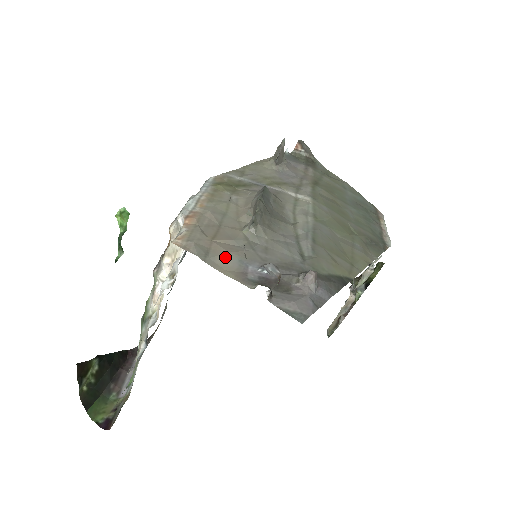
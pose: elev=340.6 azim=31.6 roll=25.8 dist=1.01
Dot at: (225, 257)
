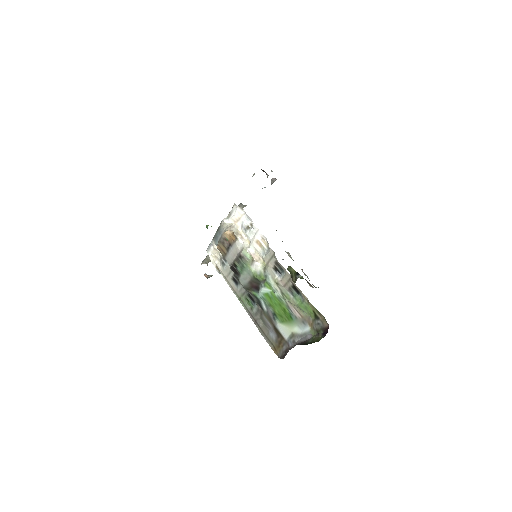
Dot at: occluded
